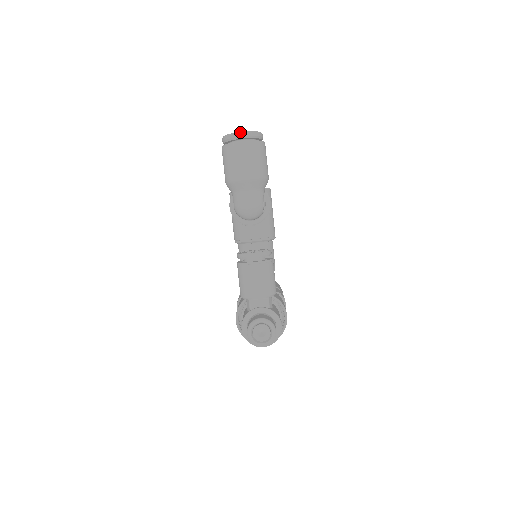
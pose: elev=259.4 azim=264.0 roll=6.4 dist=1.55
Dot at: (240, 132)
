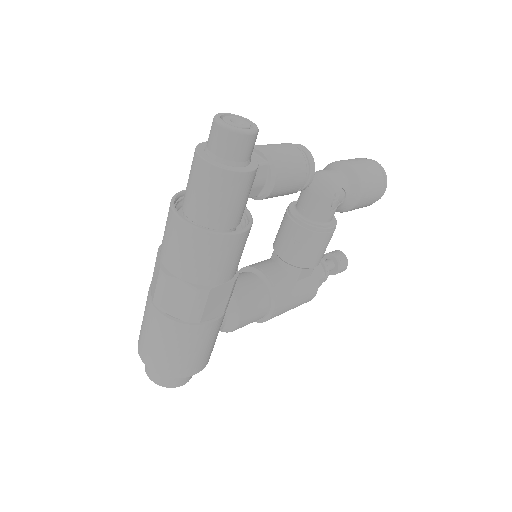
Dot at: (376, 161)
